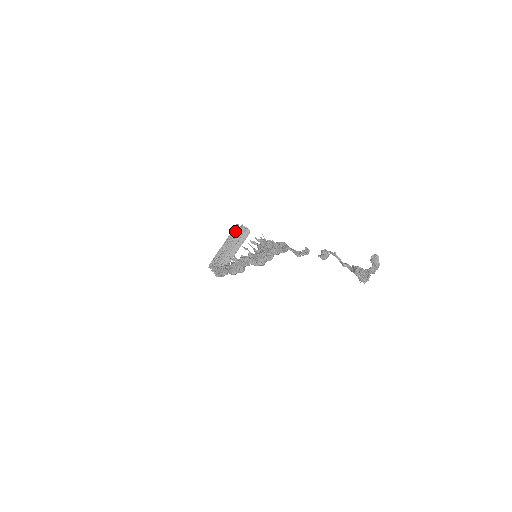
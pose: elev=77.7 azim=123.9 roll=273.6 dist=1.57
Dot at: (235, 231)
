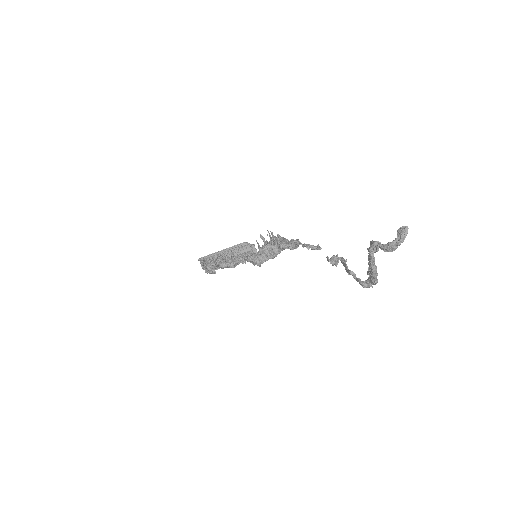
Dot at: (244, 245)
